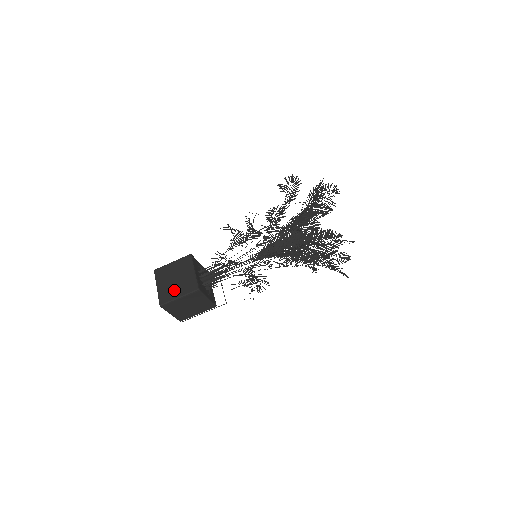
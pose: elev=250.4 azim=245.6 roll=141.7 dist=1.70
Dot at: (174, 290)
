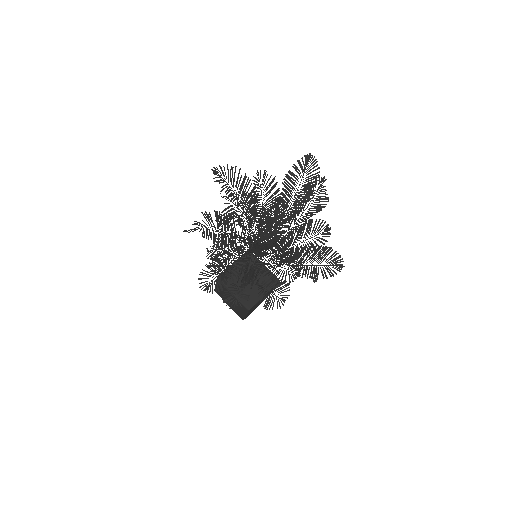
Dot at: (238, 309)
